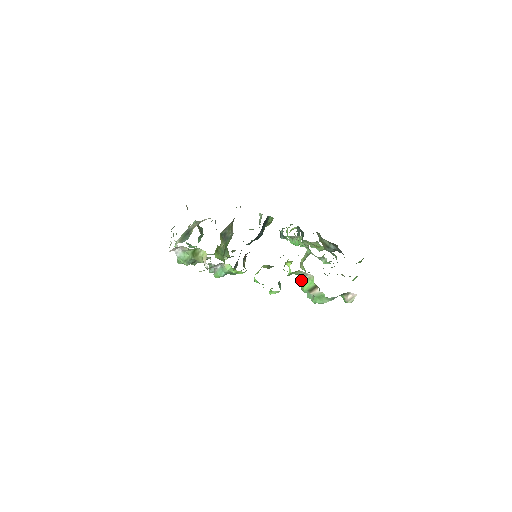
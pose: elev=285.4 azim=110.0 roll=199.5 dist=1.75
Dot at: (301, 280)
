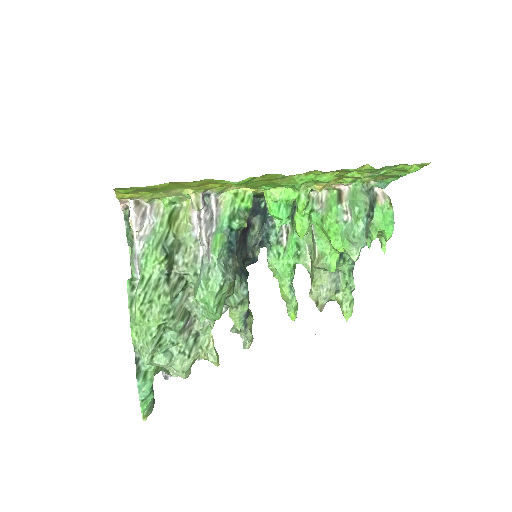
Dot at: (322, 210)
